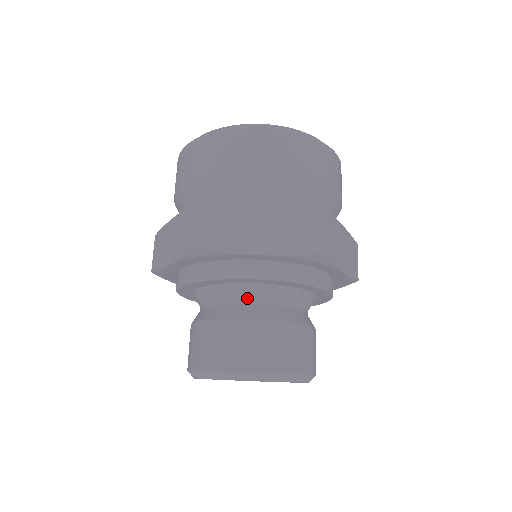
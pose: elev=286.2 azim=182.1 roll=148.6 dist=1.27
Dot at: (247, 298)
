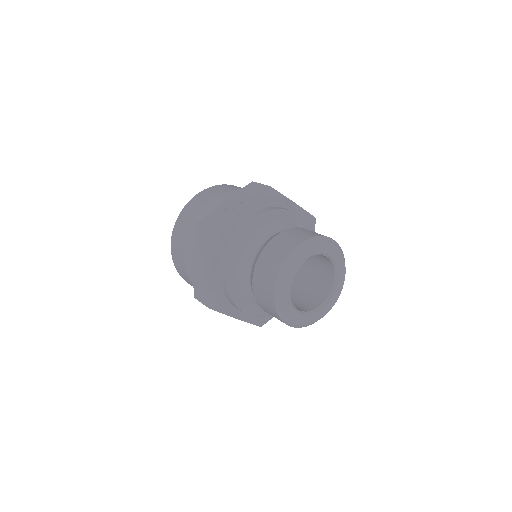
Dot at: occluded
